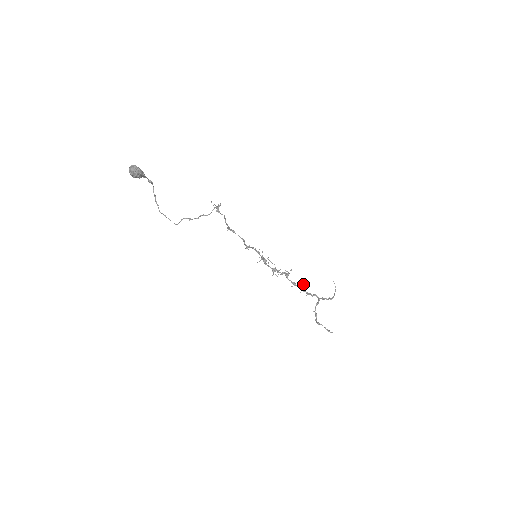
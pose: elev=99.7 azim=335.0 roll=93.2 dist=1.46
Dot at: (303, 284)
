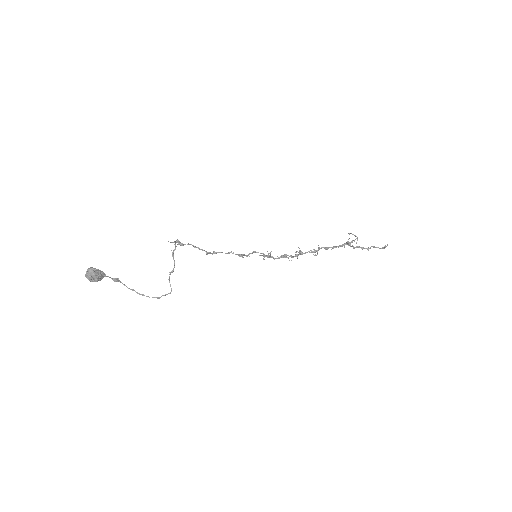
Dot at: (321, 247)
